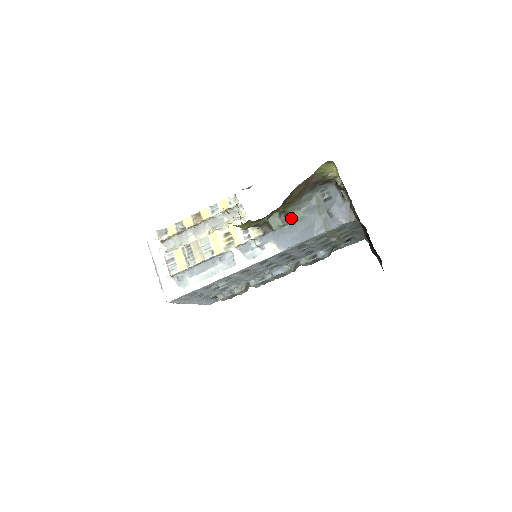
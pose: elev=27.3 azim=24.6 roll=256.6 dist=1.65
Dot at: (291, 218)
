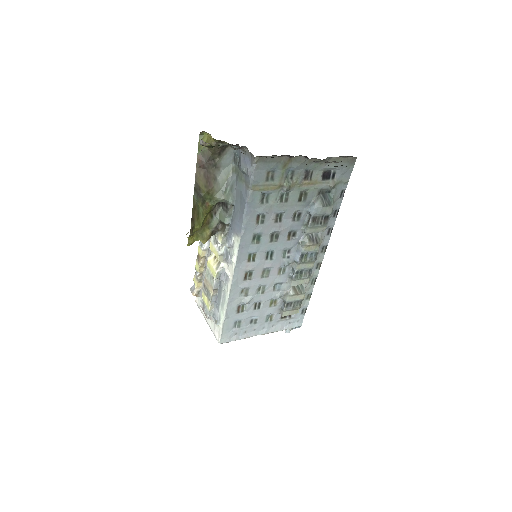
Dot at: (227, 203)
